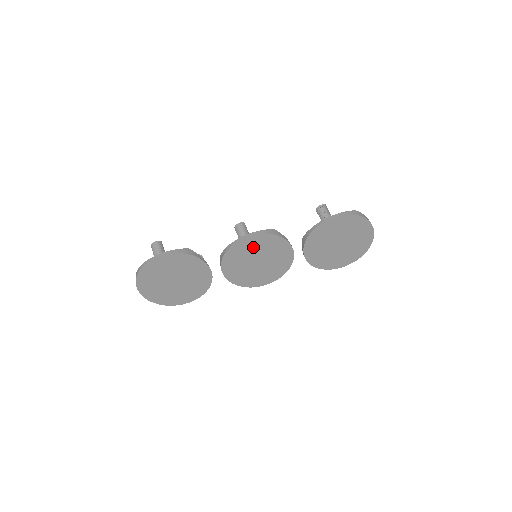
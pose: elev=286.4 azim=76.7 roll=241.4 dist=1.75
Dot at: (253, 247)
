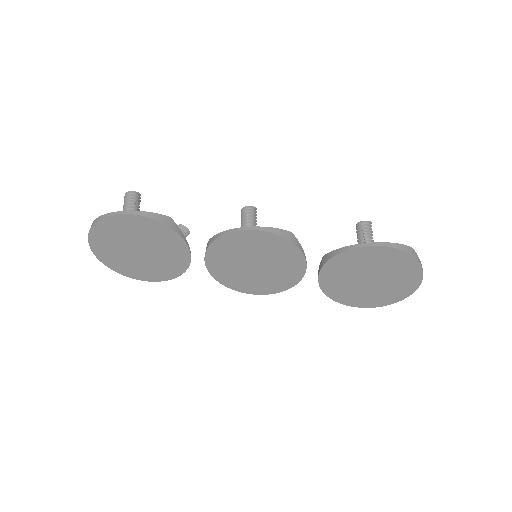
Dot at: (255, 245)
